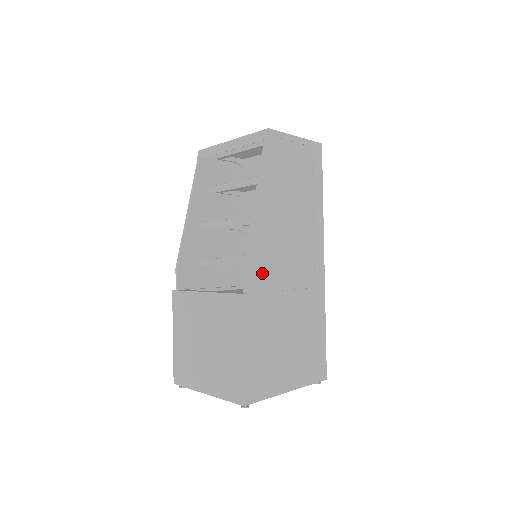
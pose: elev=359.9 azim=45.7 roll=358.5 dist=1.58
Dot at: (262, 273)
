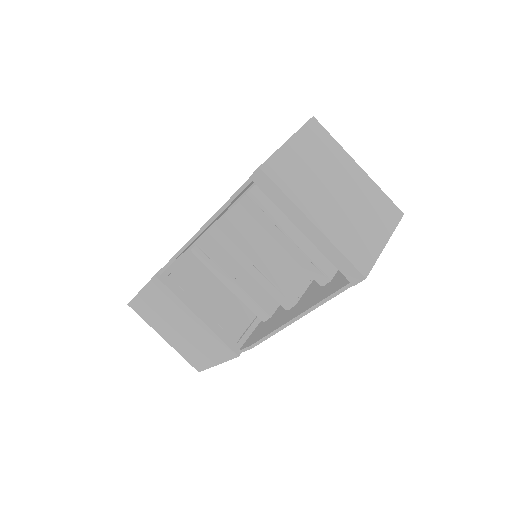
Dot at: occluded
